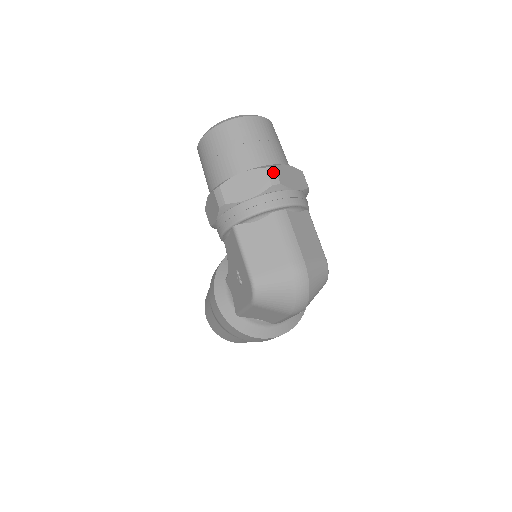
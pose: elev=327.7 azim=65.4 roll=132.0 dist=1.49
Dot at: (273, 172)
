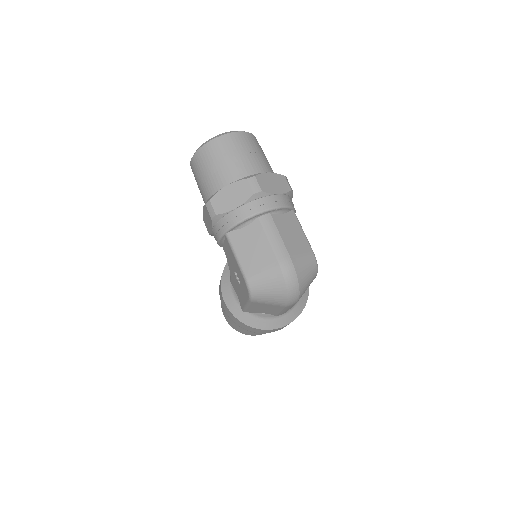
Dot at: (254, 181)
